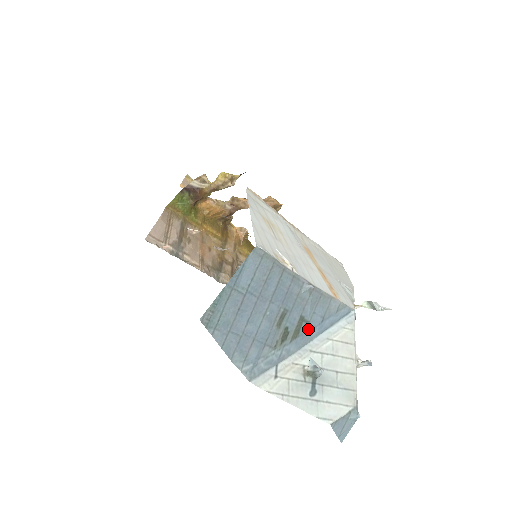
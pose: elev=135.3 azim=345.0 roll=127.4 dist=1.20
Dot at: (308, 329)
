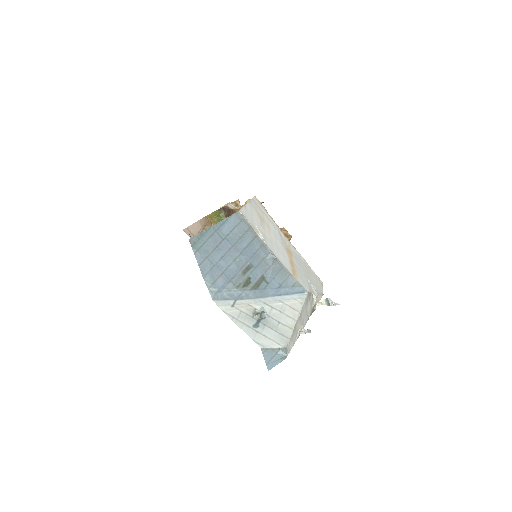
Dot at: (266, 288)
